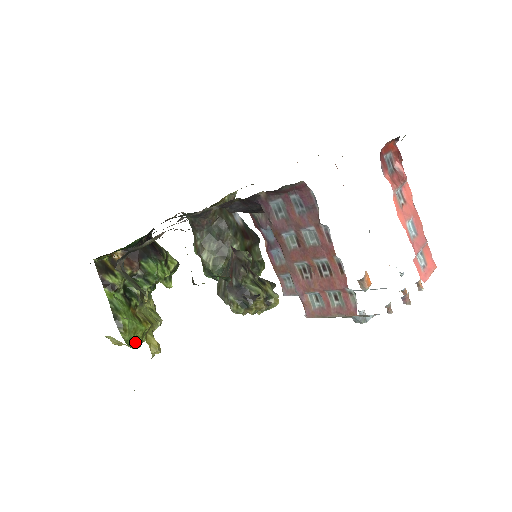
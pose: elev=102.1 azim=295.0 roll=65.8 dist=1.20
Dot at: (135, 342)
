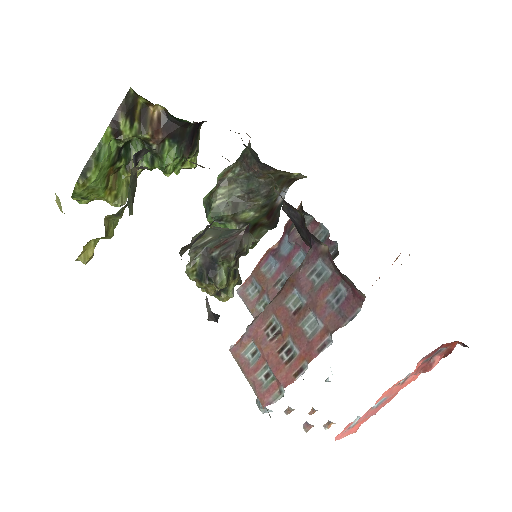
Dot at: occluded
